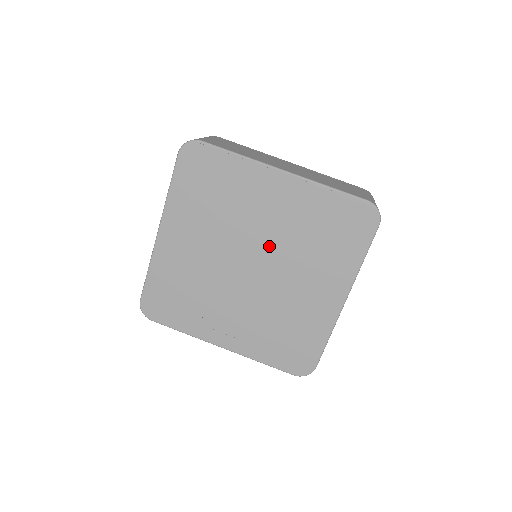
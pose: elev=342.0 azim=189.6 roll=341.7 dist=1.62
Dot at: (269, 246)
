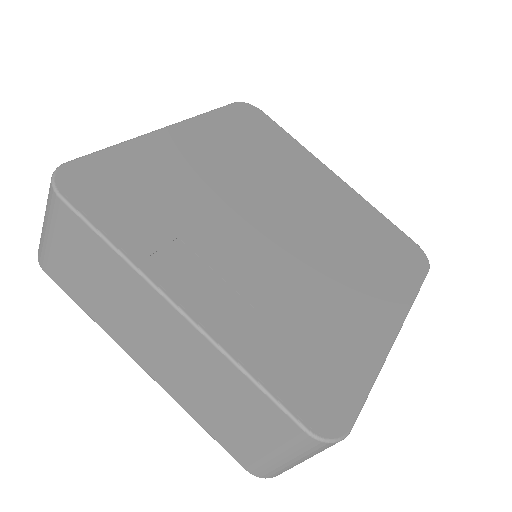
Dot at: (309, 220)
